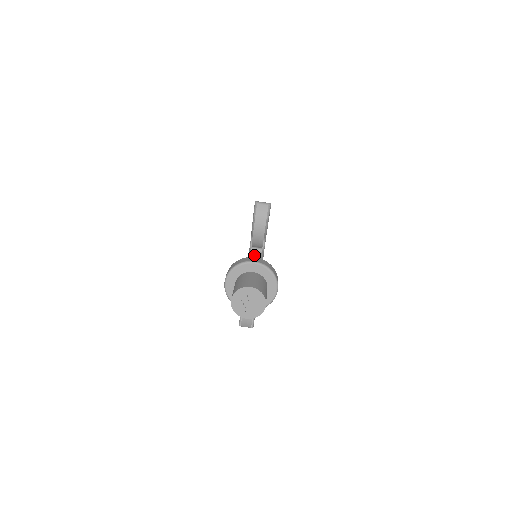
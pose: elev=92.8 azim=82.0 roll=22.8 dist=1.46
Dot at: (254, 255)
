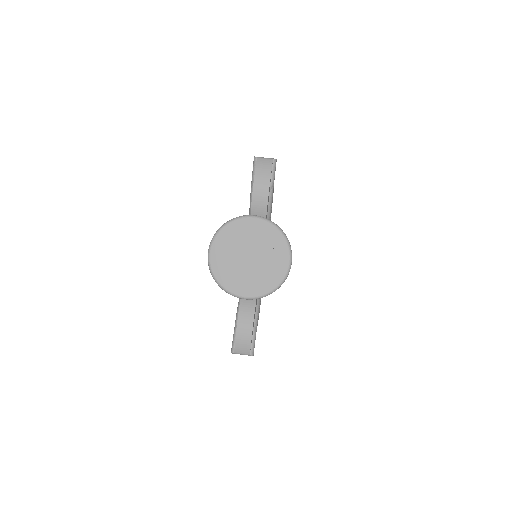
Dot at: occluded
